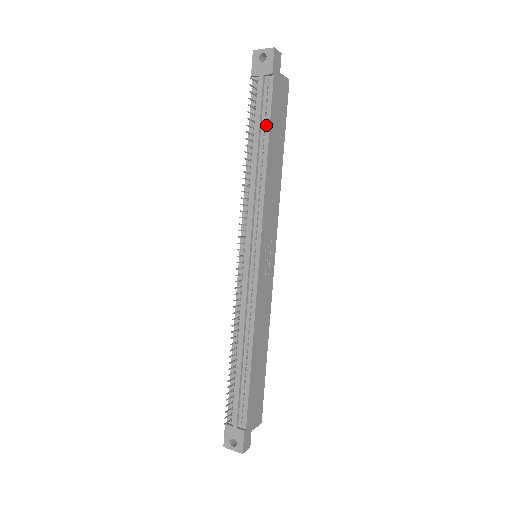
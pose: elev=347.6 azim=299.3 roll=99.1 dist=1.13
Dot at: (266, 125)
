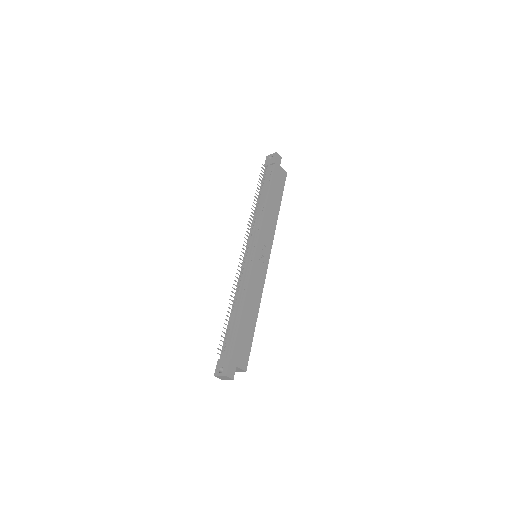
Dot at: (269, 185)
